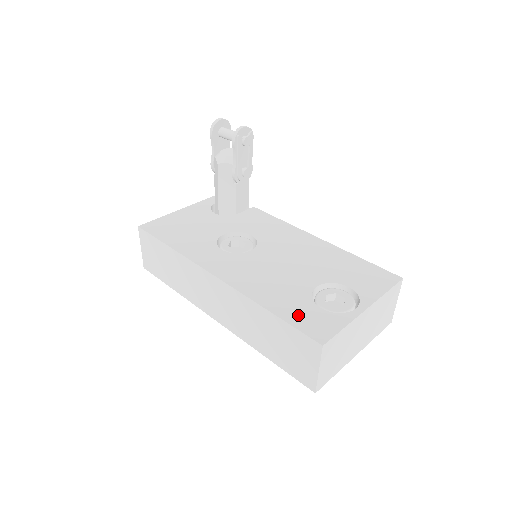
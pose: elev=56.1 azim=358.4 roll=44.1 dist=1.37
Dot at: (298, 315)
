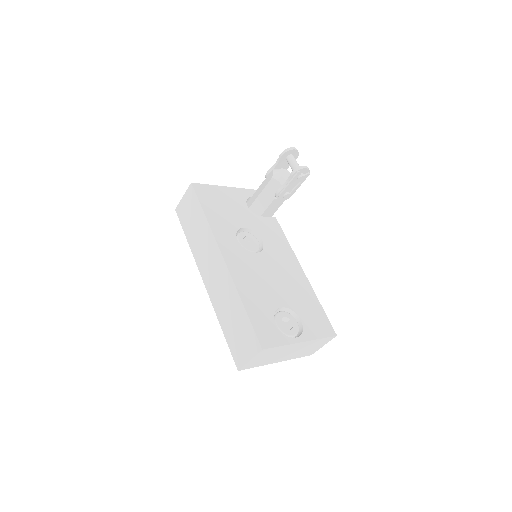
Dot at: (259, 320)
